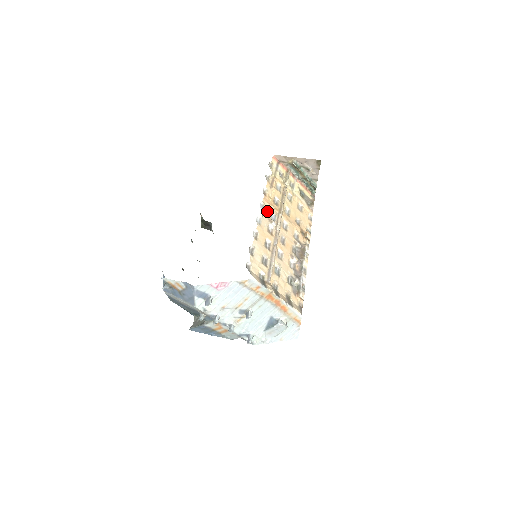
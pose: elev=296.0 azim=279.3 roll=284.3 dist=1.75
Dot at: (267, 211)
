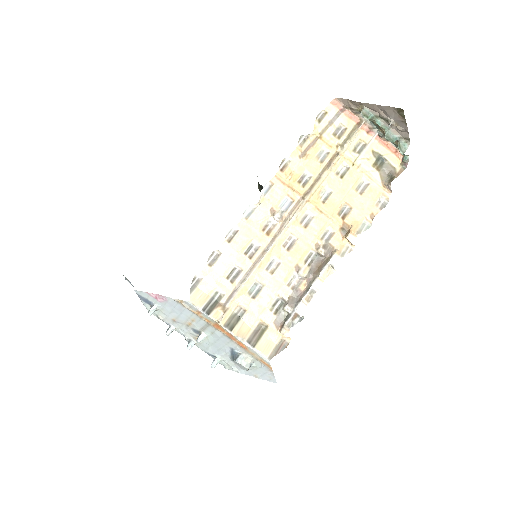
Dot at: (274, 196)
